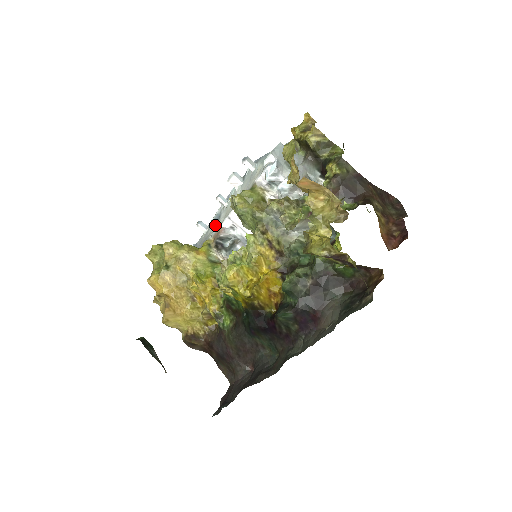
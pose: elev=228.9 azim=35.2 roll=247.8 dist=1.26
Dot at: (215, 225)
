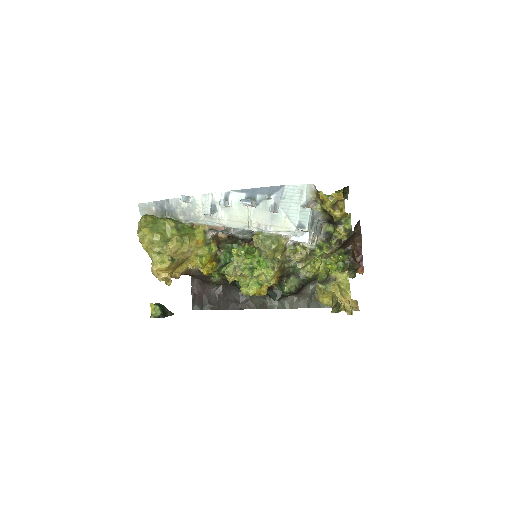
Dot at: (211, 217)
